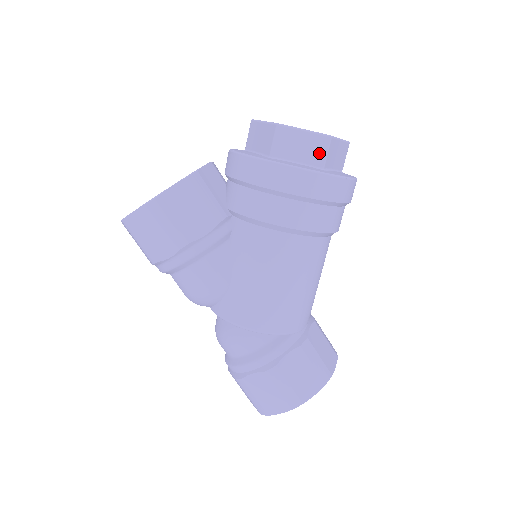
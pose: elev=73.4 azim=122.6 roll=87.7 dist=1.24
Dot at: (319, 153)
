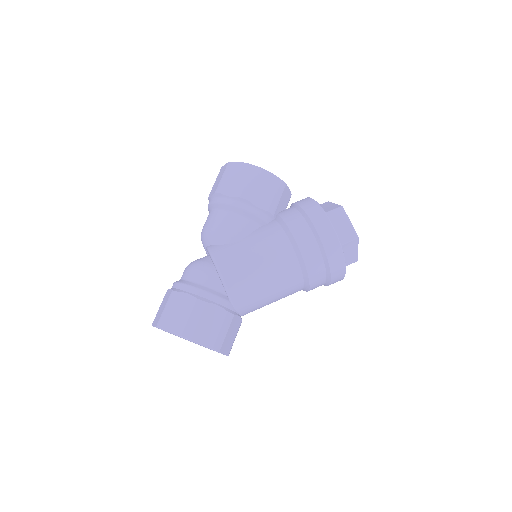
Dot at: (346, 237)
